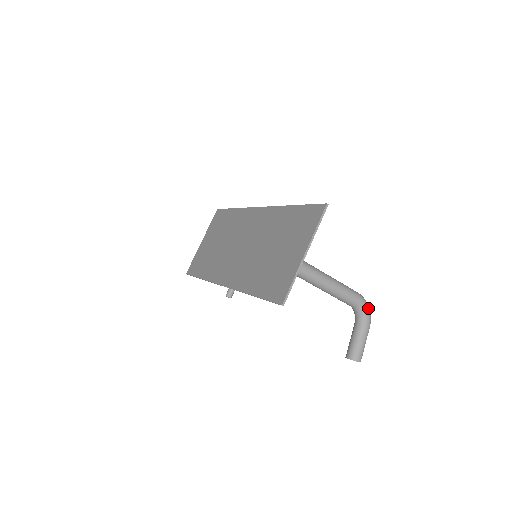
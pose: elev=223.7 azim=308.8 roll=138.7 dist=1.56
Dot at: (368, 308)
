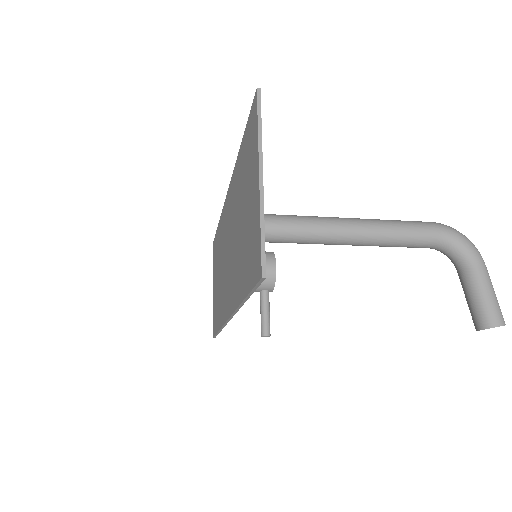
Dot at: (462, 236)
